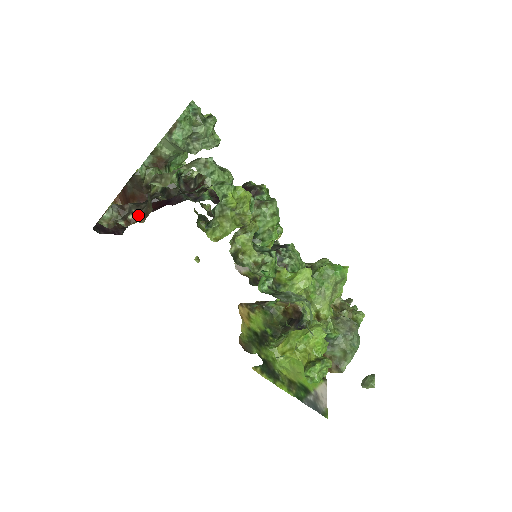
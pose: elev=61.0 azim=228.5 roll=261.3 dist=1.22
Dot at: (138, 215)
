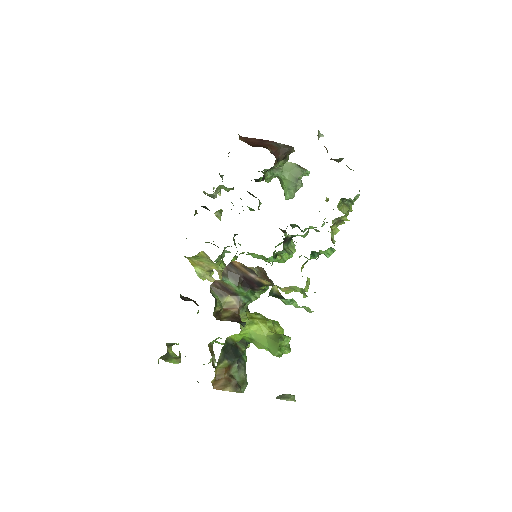
Dot at: occluded
